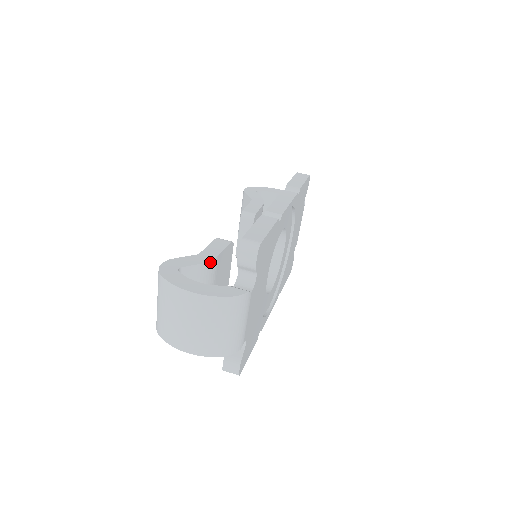
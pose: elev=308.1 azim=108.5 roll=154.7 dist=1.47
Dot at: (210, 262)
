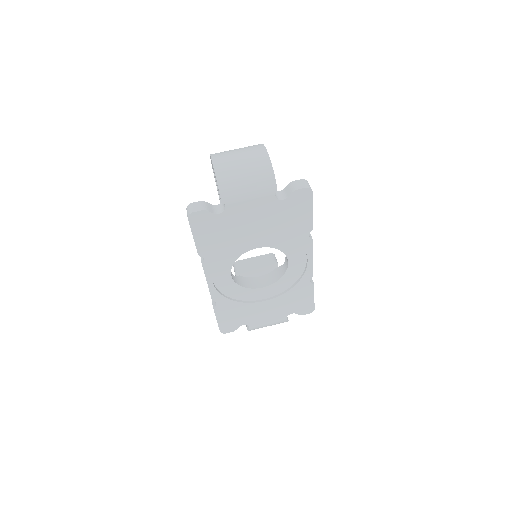
Dot at: occluded
